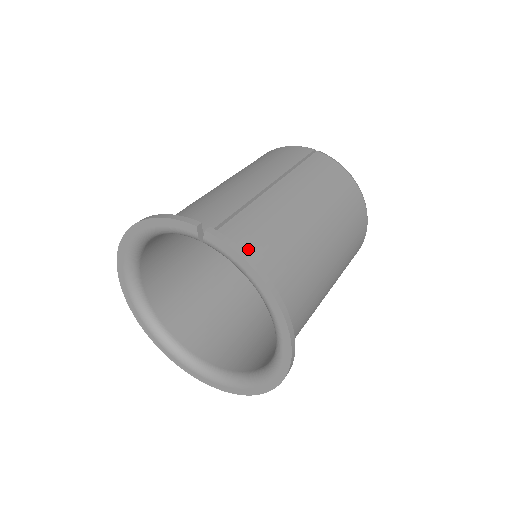
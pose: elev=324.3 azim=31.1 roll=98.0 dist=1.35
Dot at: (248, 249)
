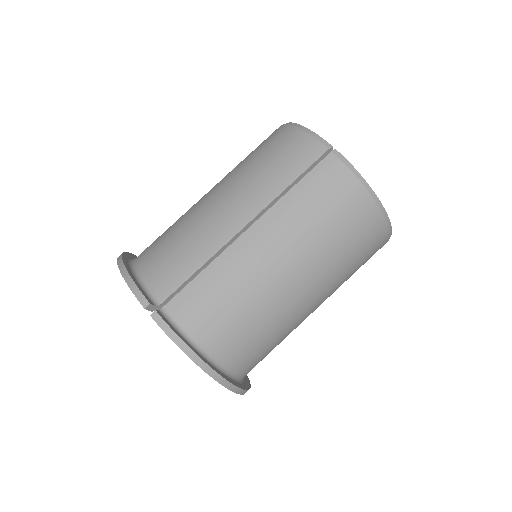
Dot at: (196, 322)
